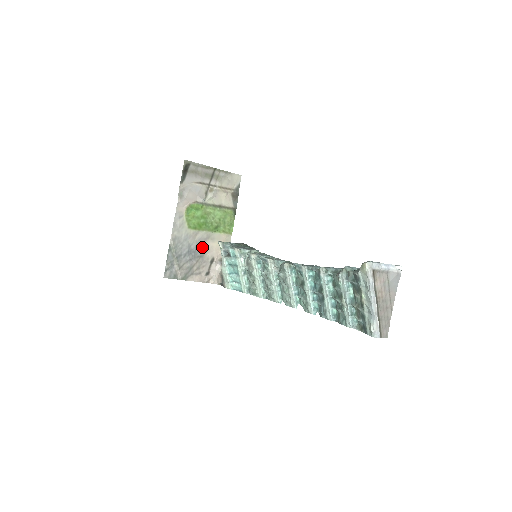
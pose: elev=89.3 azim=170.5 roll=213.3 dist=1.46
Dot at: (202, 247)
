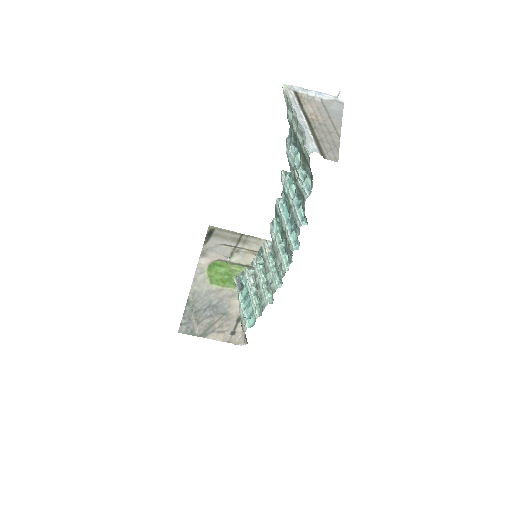
Dot at: (226, 304)
